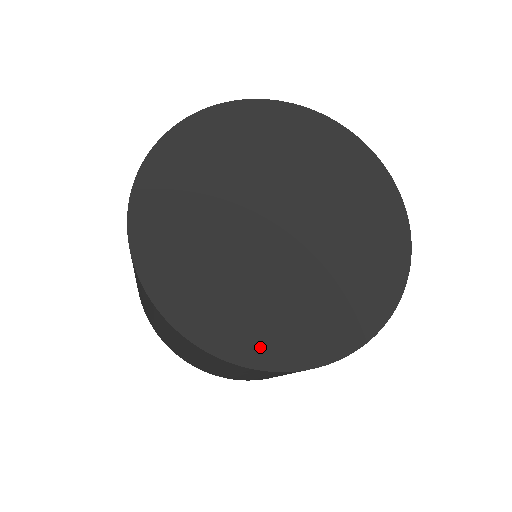
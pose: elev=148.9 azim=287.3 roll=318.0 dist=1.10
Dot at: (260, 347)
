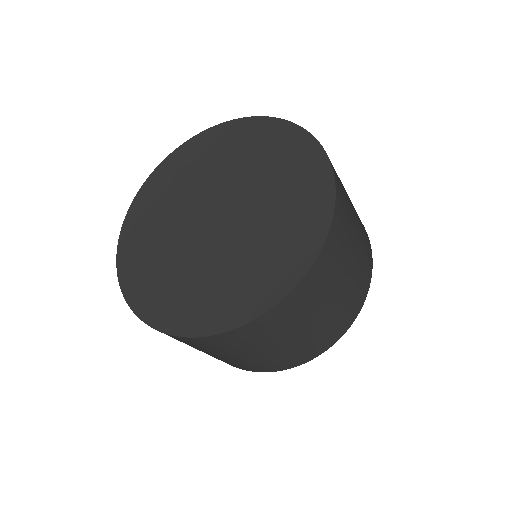
Dot at: (157, 309)
